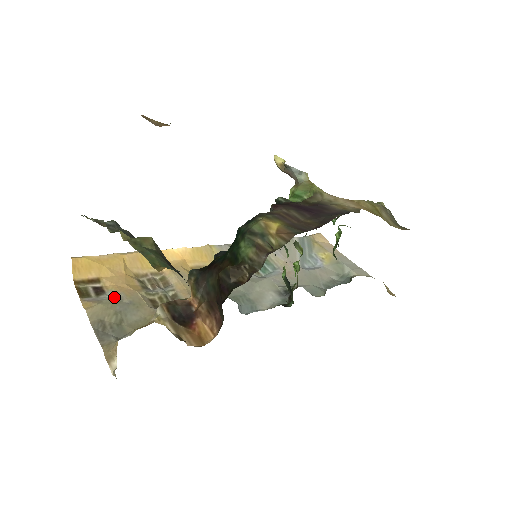
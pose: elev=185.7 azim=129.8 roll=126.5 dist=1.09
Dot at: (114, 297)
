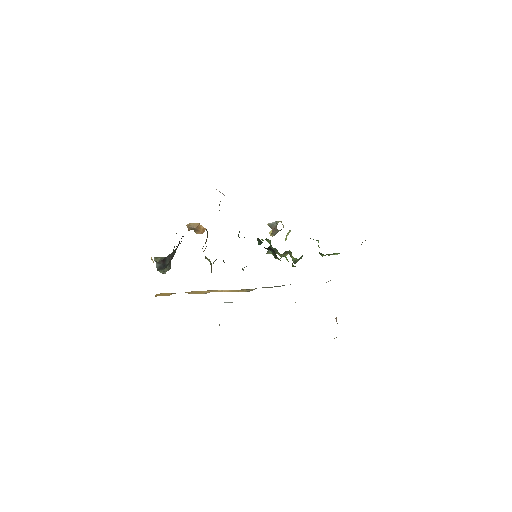
Dot at: occluded
